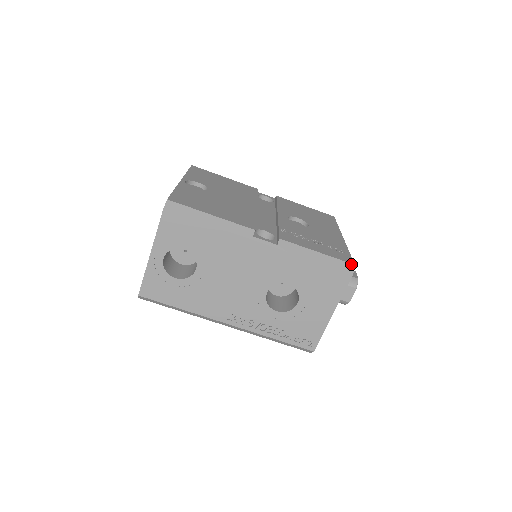
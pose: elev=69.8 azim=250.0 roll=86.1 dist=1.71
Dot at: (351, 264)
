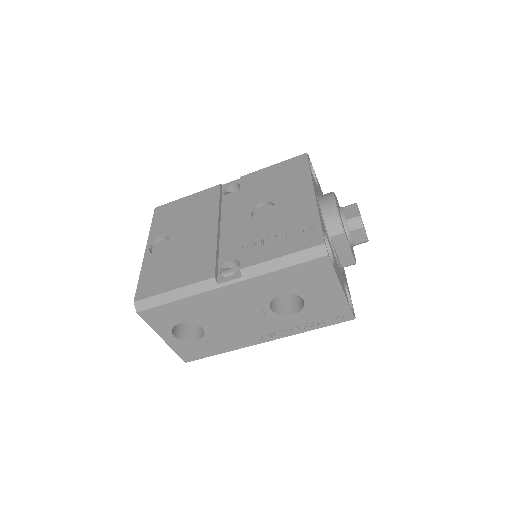
Dot at: (320, 245)
